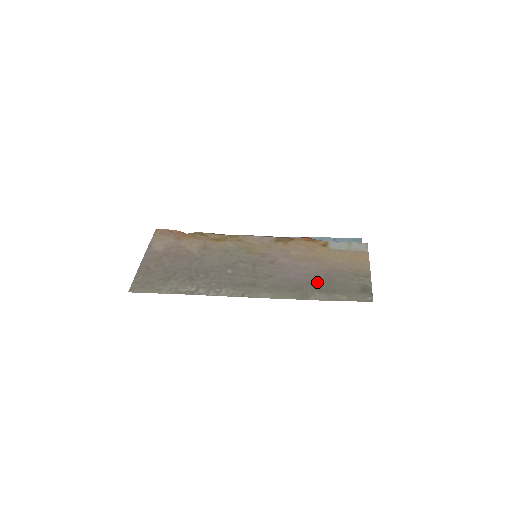
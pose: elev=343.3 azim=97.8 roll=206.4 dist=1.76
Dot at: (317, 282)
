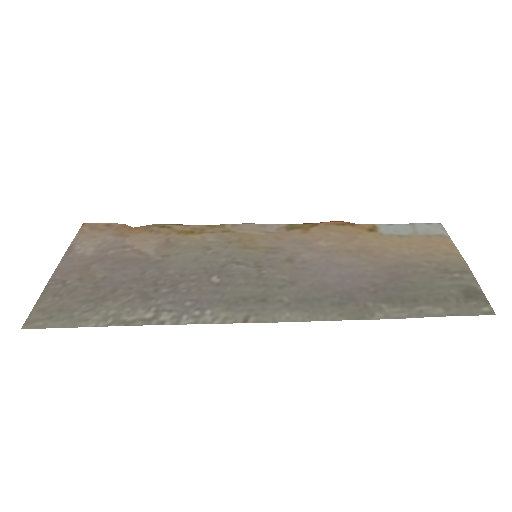
Dot at: (379, 287)
